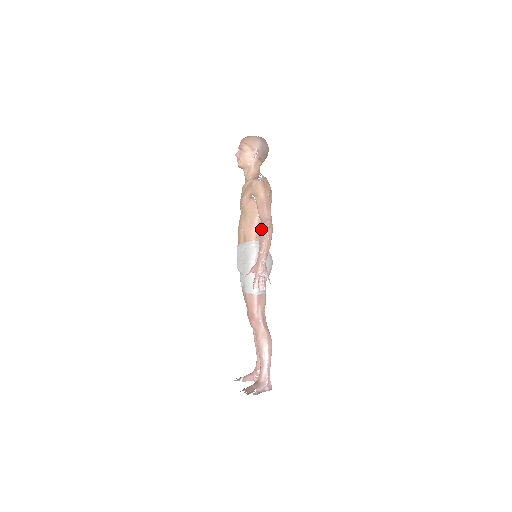
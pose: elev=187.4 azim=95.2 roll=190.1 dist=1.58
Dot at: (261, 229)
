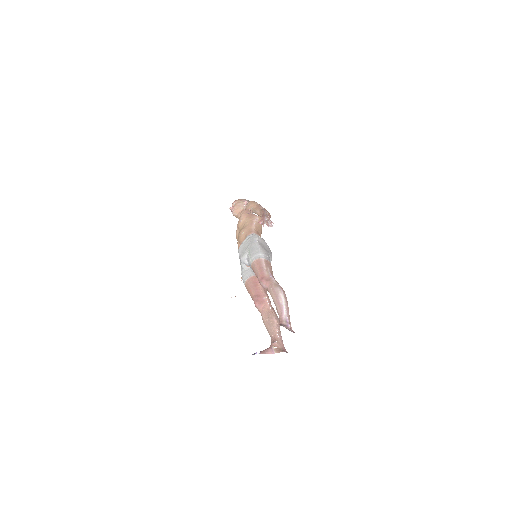
Dot at: (261, 211)
